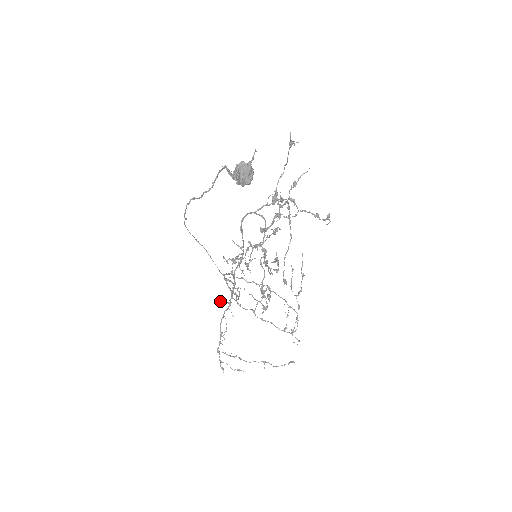
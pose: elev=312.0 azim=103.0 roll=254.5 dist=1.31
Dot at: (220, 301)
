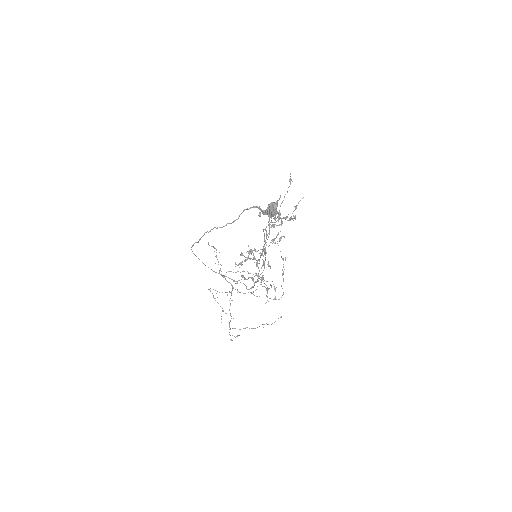
Dot at: (216, 293)
